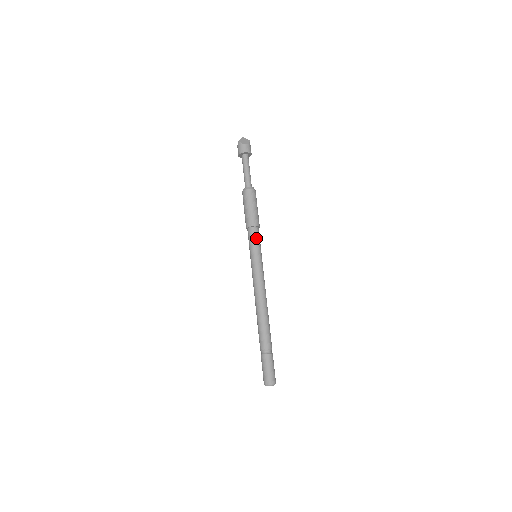
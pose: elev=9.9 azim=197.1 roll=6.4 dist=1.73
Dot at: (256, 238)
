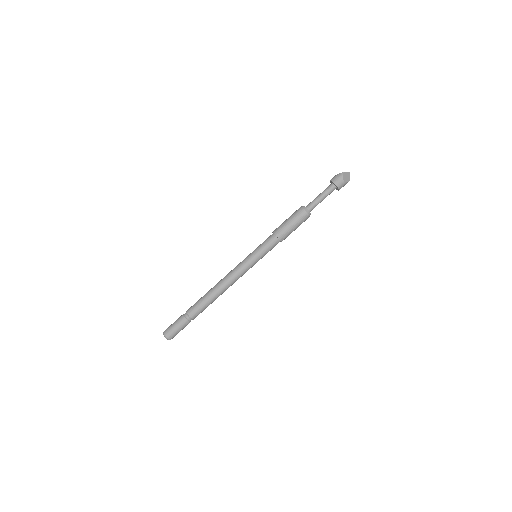
Dot at: (270, 247)
